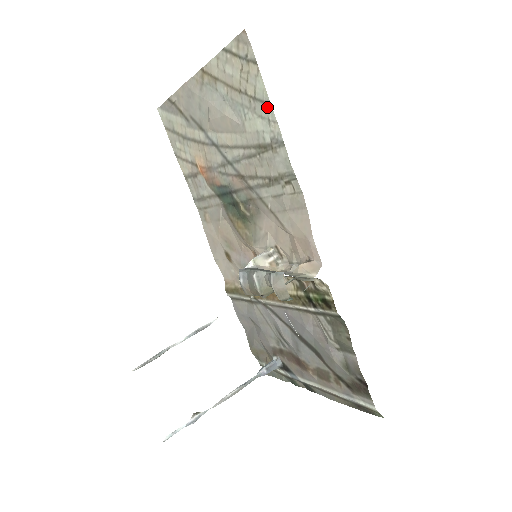
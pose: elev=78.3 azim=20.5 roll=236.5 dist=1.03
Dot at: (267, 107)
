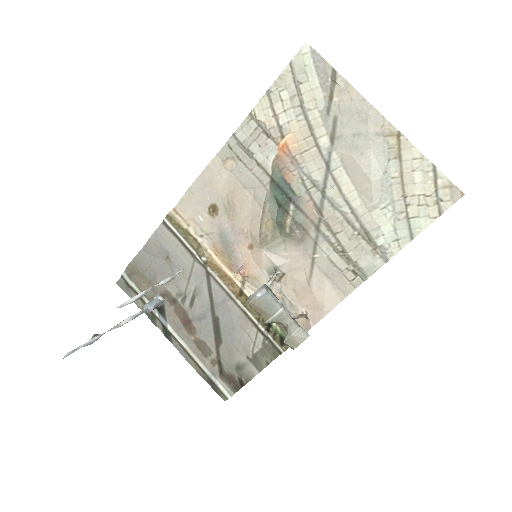
Dot at: (408, 235)
